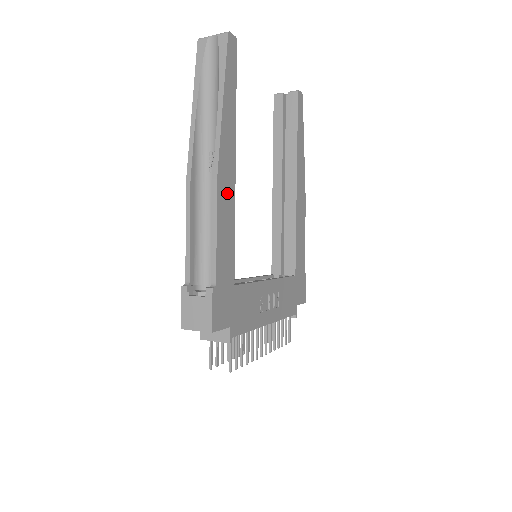
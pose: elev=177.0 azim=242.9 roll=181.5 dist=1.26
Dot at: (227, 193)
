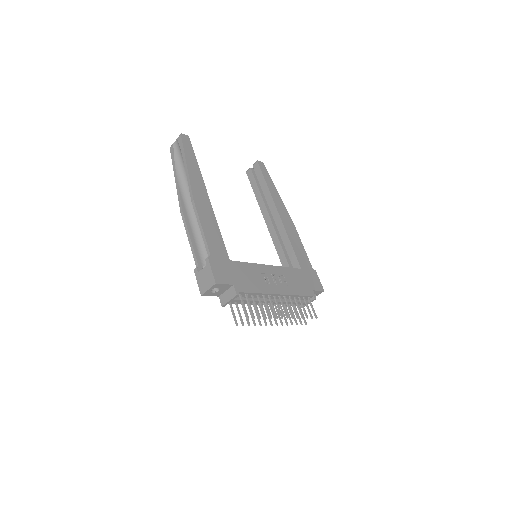
Dot at: (205, 208)
